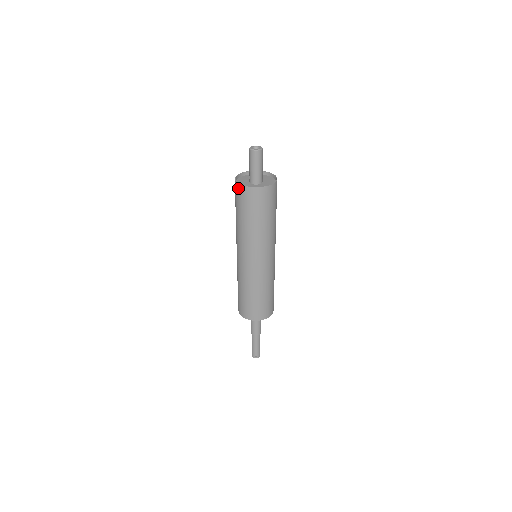
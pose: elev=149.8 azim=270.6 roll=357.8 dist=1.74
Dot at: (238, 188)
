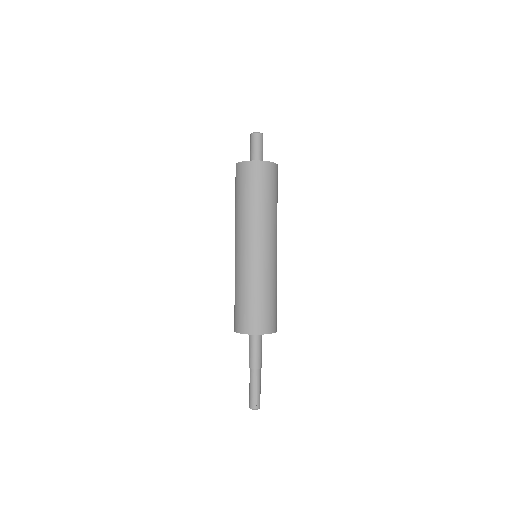
Dot at: (240, 167)
